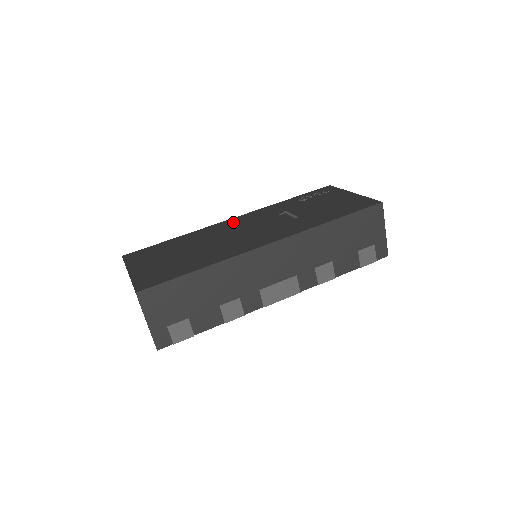
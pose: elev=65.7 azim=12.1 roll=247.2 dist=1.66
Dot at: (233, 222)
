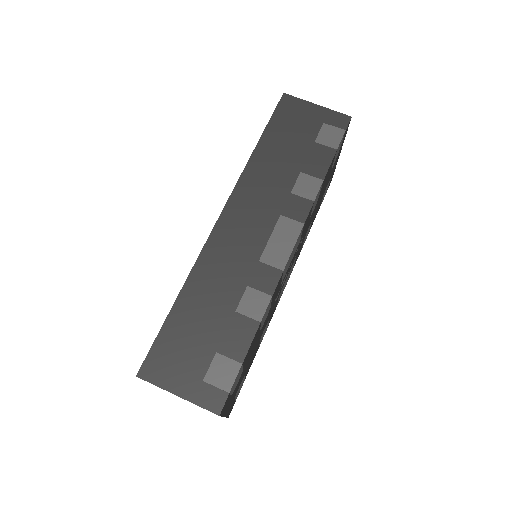
Dot at: occluded
